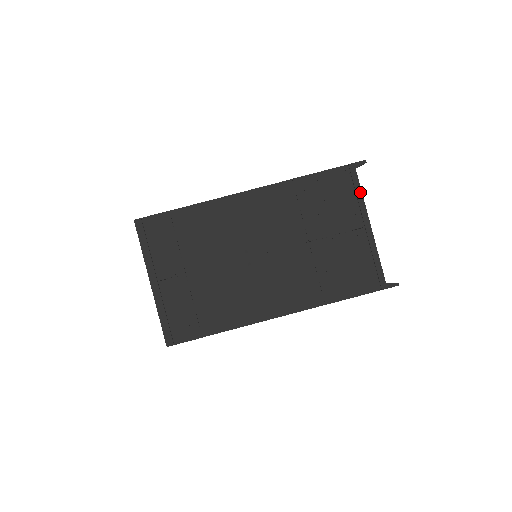
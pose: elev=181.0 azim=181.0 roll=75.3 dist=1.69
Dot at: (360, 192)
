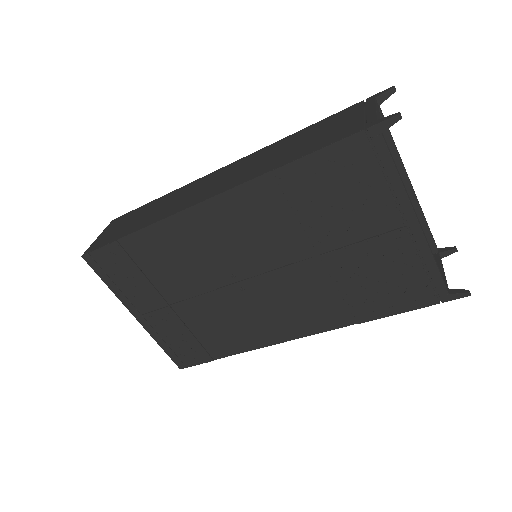
Dot at: (394, 173)
